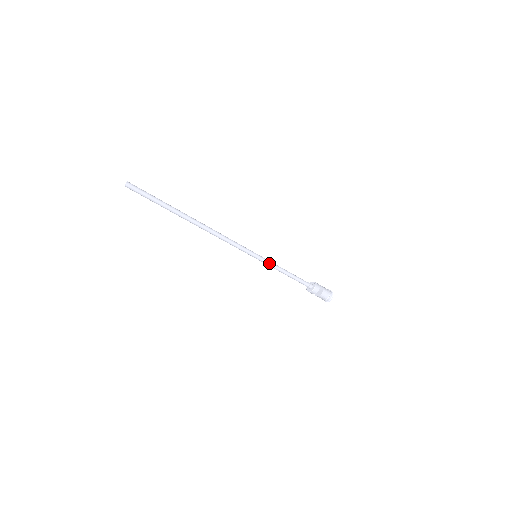
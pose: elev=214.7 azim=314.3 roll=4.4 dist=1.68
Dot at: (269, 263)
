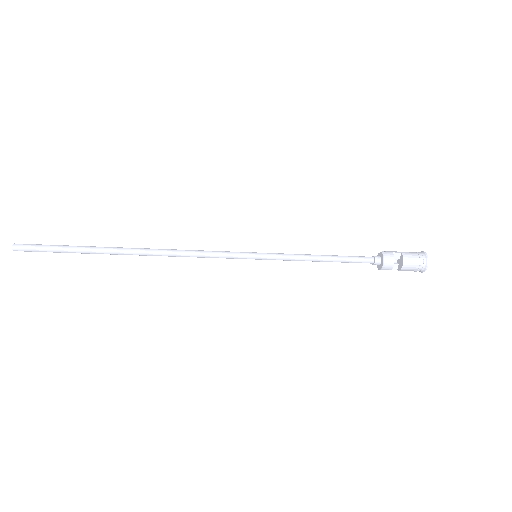
Dot at: (282, 256)
